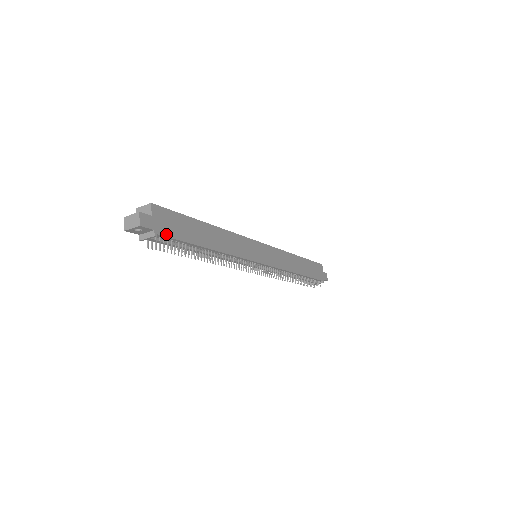
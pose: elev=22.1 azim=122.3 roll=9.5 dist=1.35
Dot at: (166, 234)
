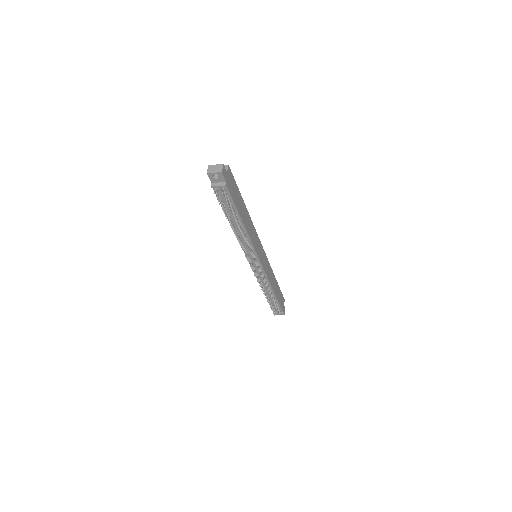
Dot at: (229, 190)
